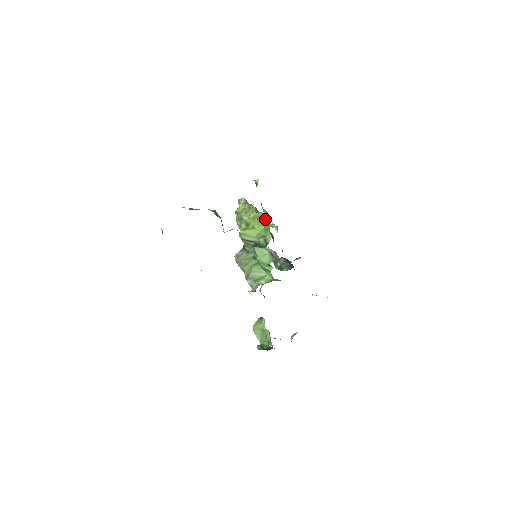
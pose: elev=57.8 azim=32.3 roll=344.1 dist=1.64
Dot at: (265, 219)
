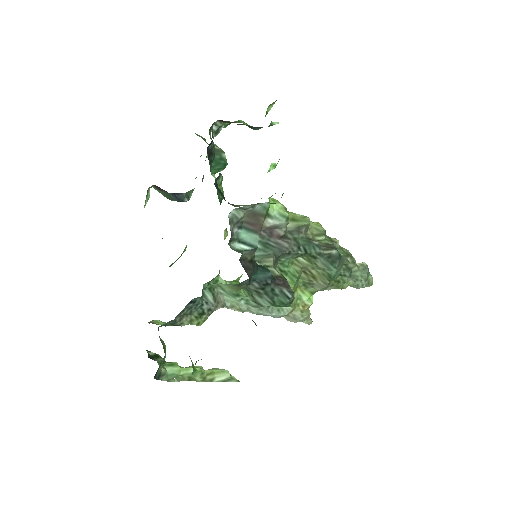
Dot at: occluded
